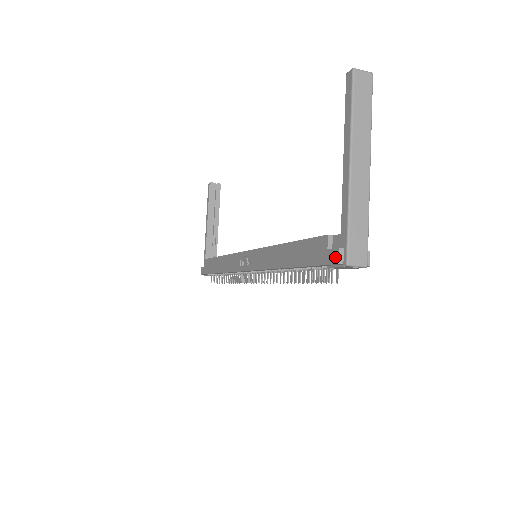
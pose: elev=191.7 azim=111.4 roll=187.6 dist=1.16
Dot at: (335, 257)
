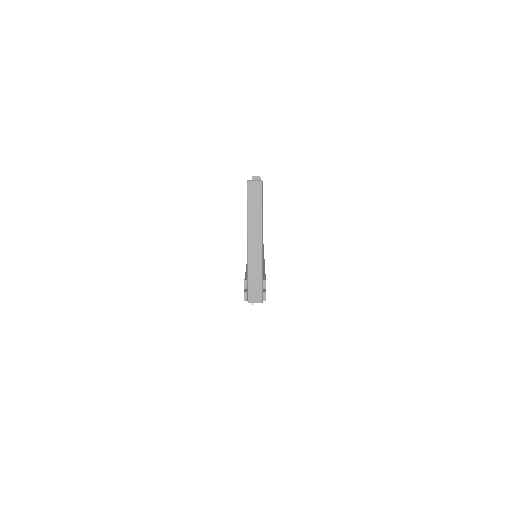
Dot at: (244, 296)
